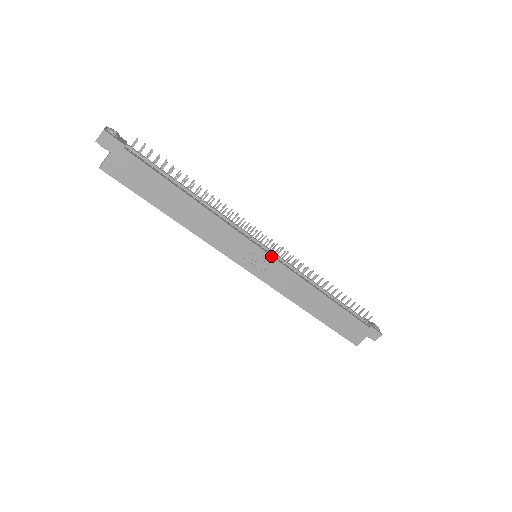
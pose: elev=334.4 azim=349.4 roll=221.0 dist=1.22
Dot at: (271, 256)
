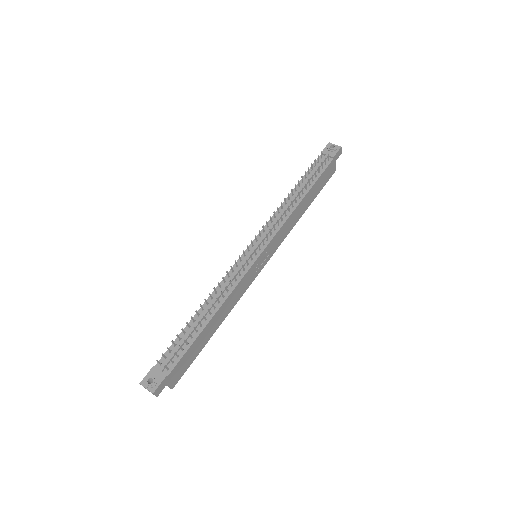
Dot at: (265, 248)
